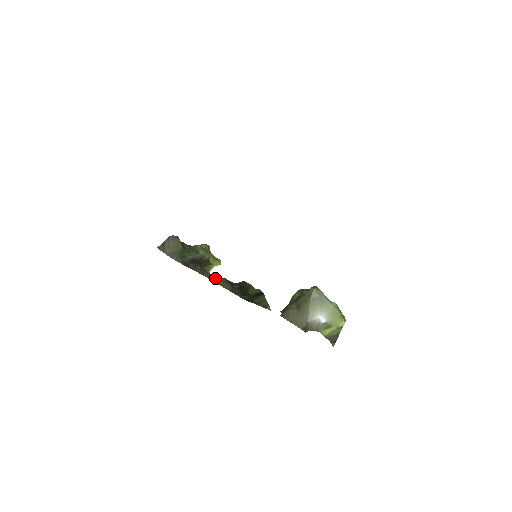
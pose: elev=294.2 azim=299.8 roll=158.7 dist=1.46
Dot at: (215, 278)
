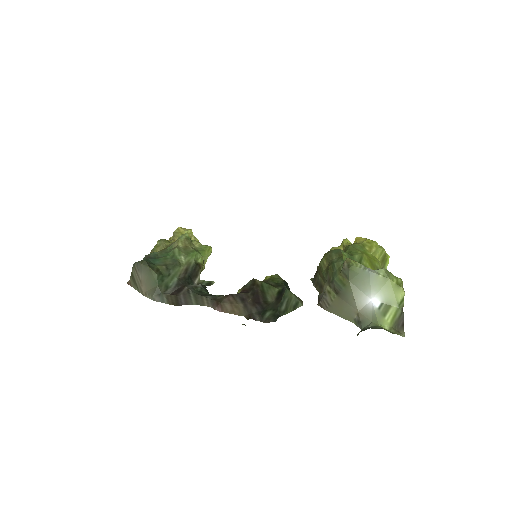
Dot at: (219, 304)
